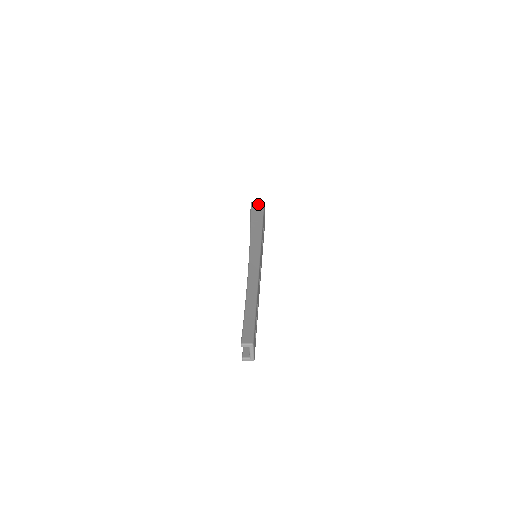
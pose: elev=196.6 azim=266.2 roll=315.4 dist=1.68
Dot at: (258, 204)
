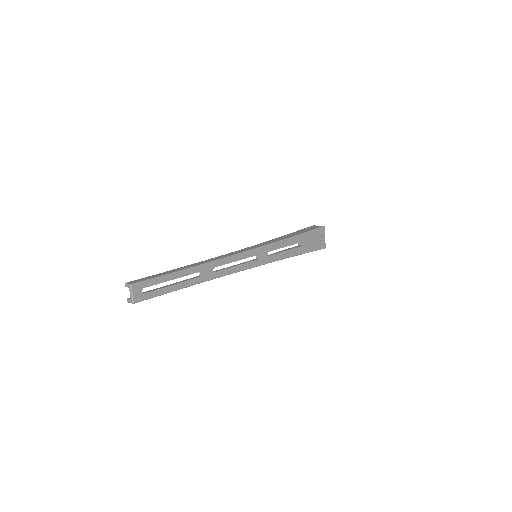
Dot at: (315, 226)
